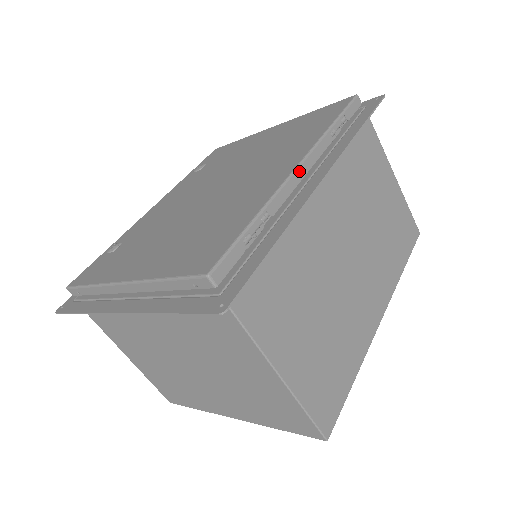
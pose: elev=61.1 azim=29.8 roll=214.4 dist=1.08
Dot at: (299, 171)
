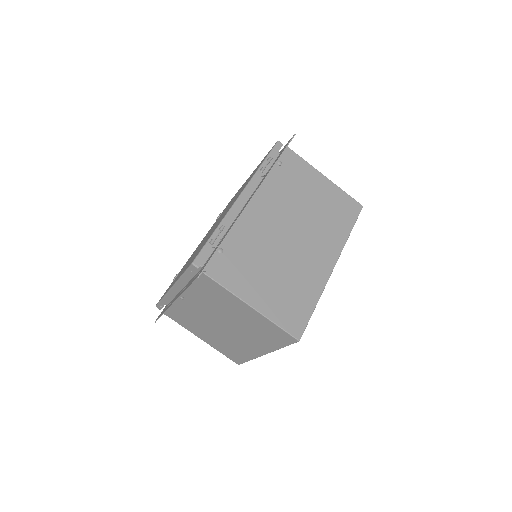
Dot at: (240, 198)
